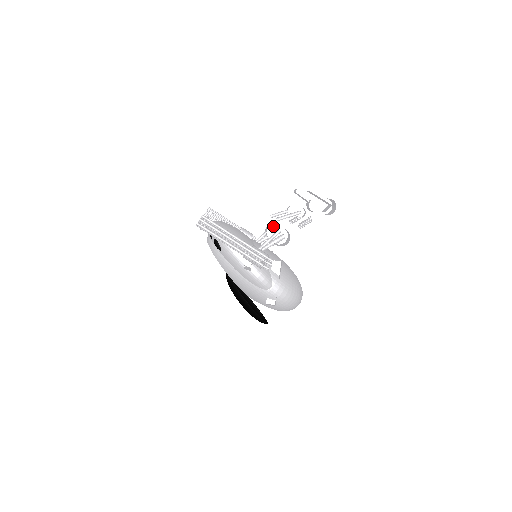
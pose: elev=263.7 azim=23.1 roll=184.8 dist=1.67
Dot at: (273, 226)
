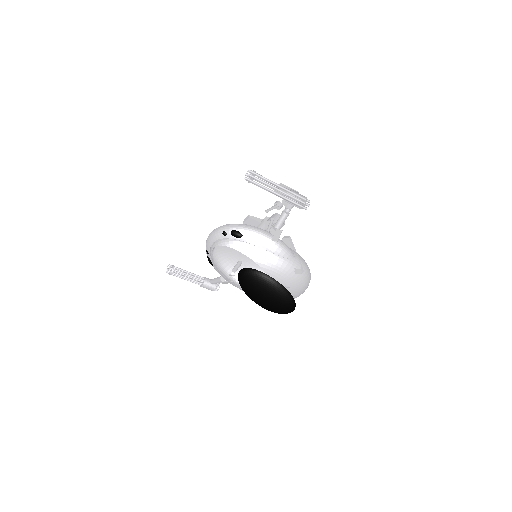
Dot at: occluded
